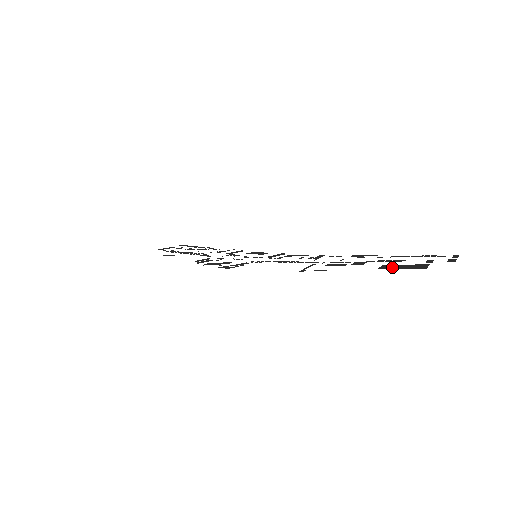
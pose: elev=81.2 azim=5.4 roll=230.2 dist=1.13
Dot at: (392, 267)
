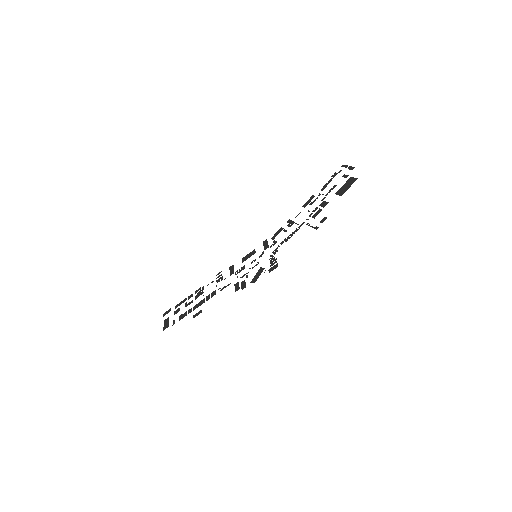
Dot at: (344, 191)
